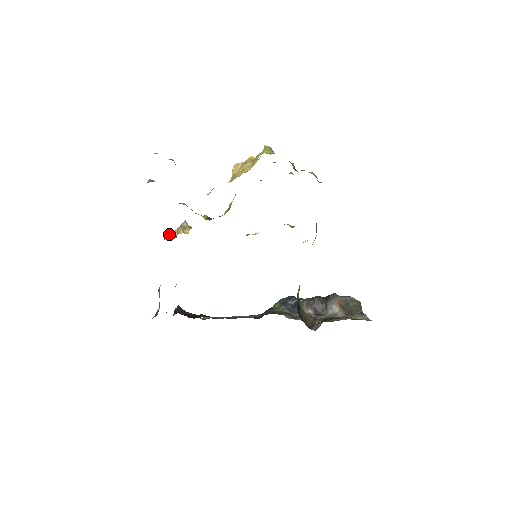
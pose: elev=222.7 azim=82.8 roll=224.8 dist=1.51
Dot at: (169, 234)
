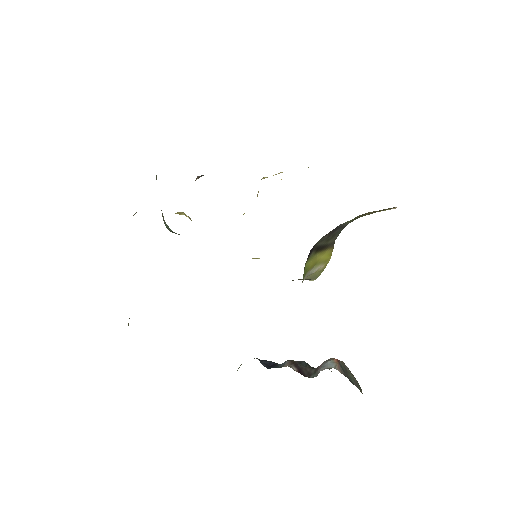
Dot at: occluded
